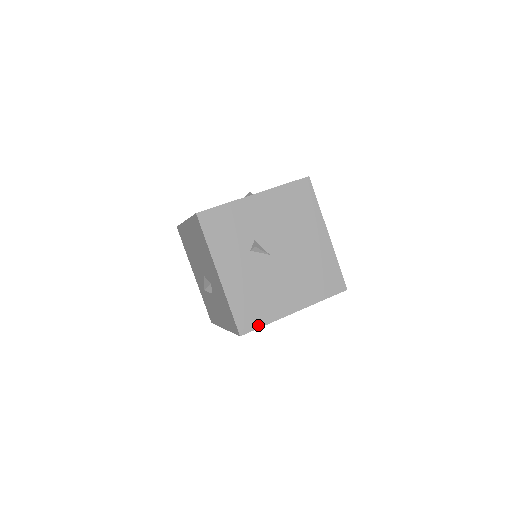
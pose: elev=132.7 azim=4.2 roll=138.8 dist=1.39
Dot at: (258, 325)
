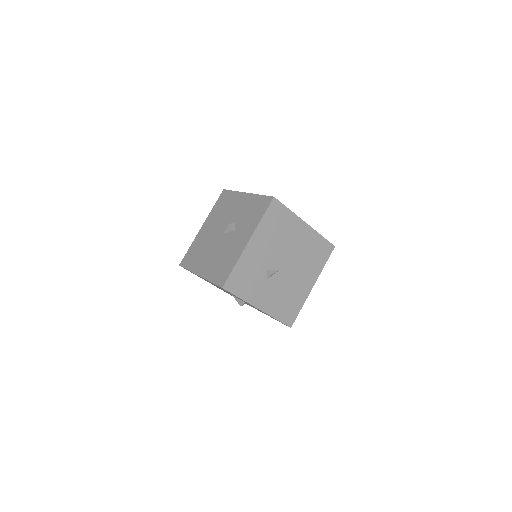
Dot at: (297, 313)
